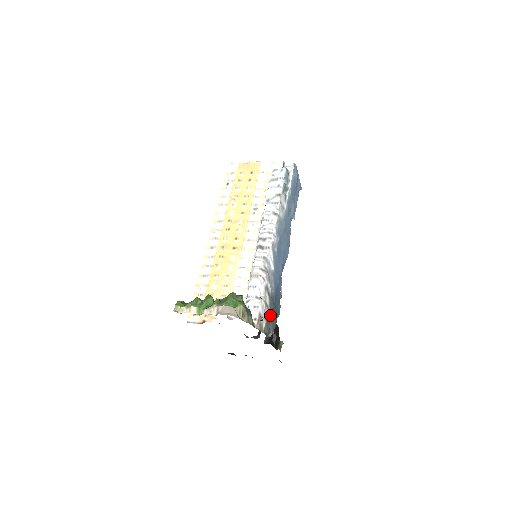
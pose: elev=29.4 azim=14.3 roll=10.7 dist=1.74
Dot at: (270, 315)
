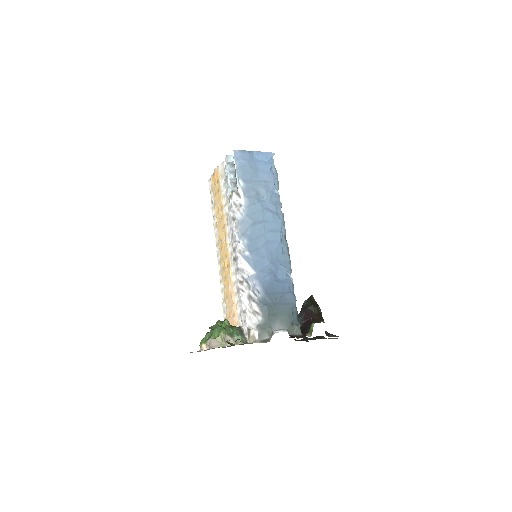
Dot at: (266, 318)
